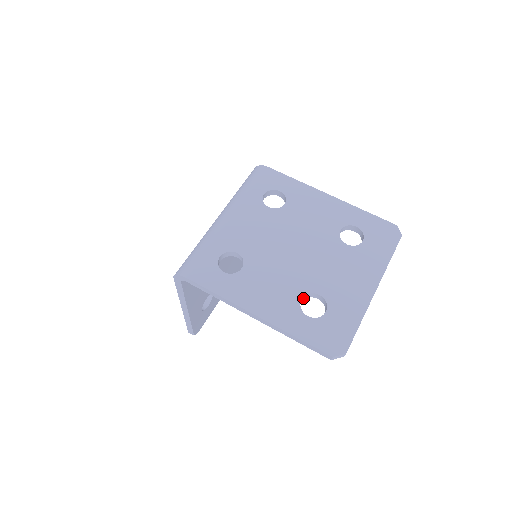
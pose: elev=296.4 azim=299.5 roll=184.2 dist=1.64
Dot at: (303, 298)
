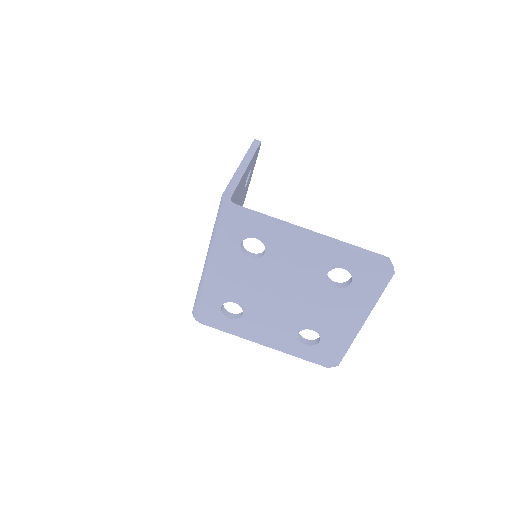
Dot at: (300, 329)
